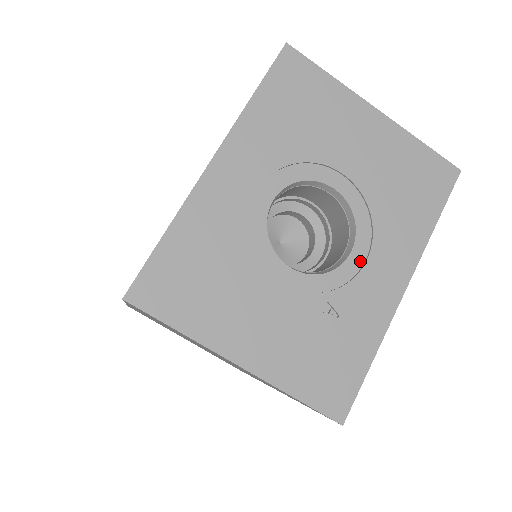
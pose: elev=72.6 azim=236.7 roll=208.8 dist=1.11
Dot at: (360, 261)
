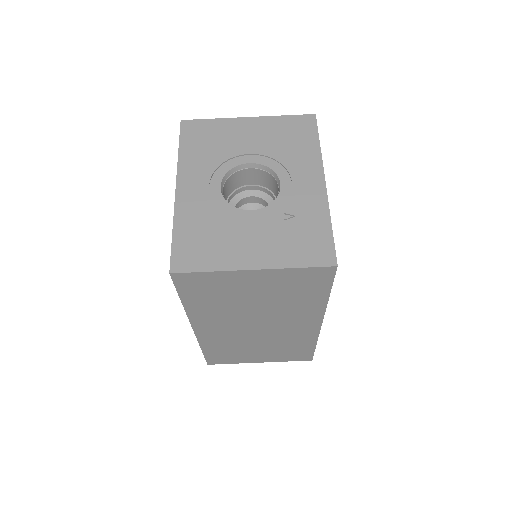
Dot at: (289, 186)
